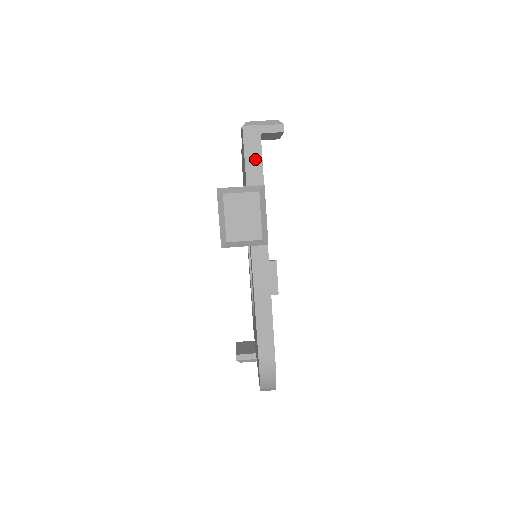
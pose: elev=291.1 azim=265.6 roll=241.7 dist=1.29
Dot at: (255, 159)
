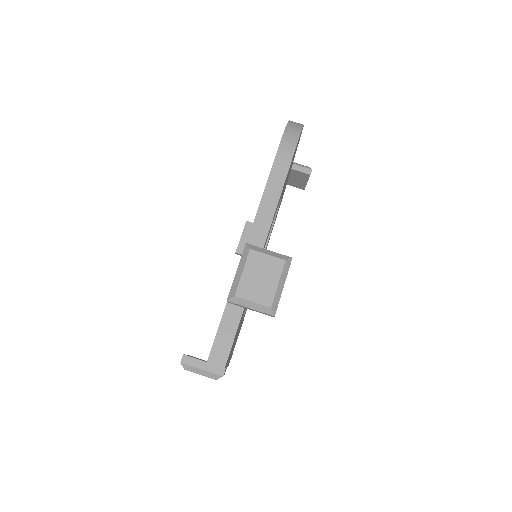
Dot at: occluded
